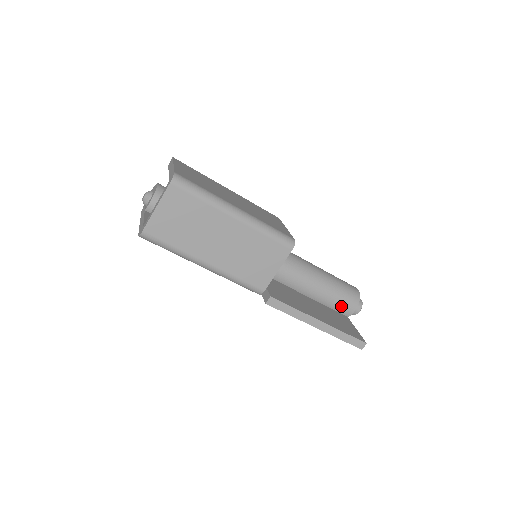
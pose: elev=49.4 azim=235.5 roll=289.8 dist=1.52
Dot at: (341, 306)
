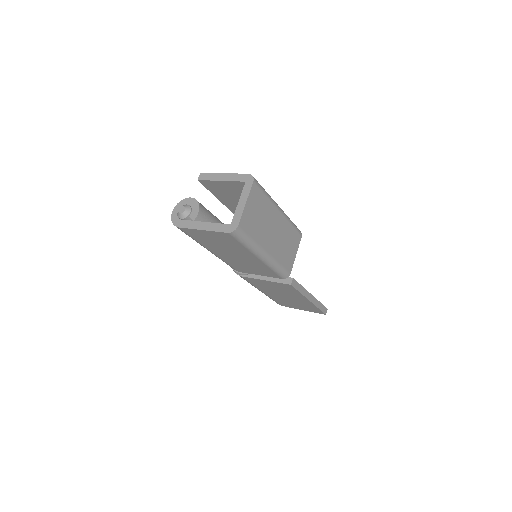
Dot at: occluded
